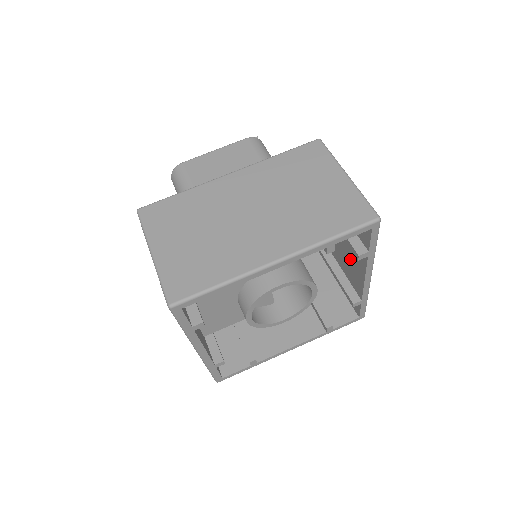
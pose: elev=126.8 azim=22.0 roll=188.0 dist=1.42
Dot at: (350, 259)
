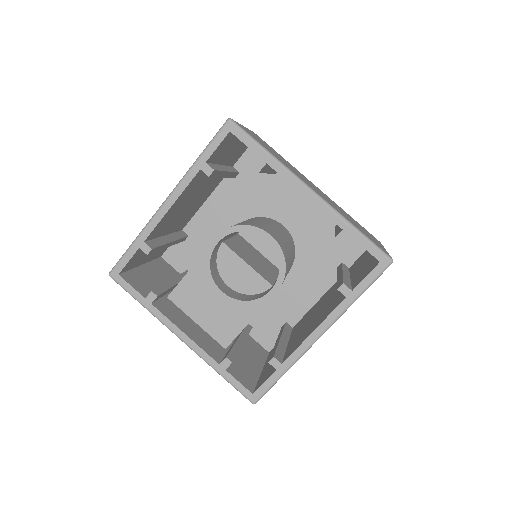
Dot at: occluded
